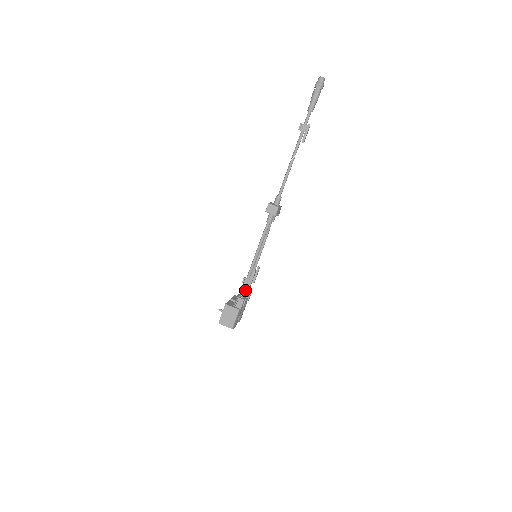
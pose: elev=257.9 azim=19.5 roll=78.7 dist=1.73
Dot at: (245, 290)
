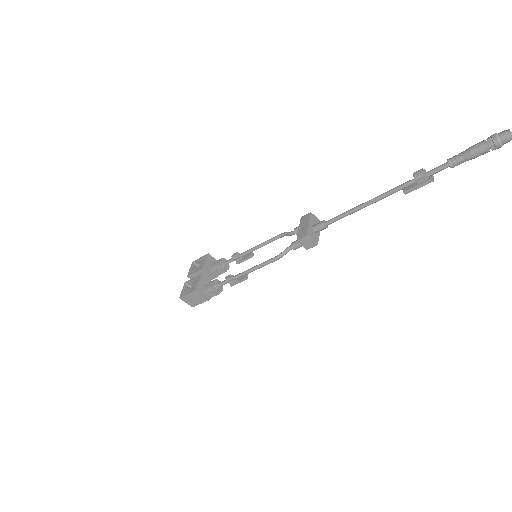
Dot at: (224, 264)
